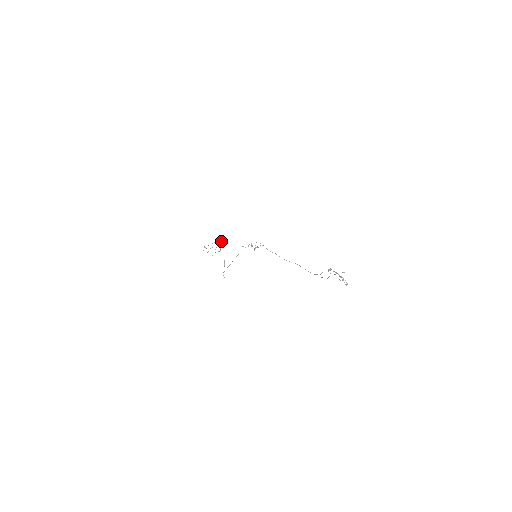
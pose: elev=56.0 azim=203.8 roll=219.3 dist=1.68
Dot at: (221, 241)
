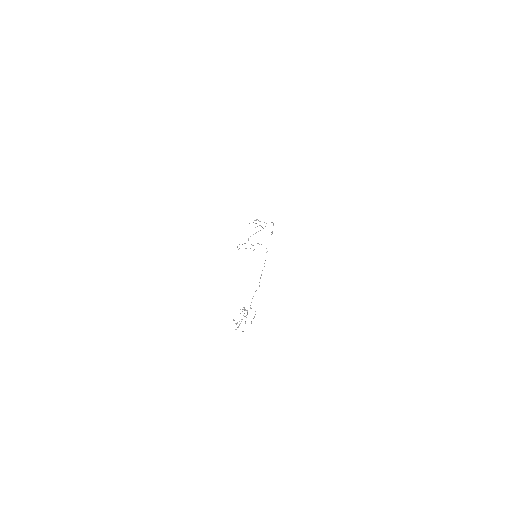
Dot at: occluded
